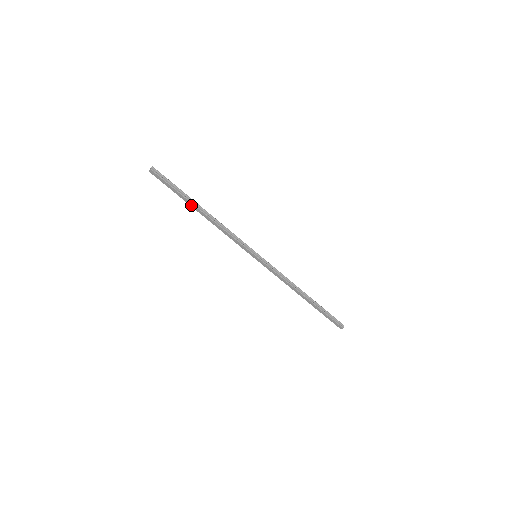
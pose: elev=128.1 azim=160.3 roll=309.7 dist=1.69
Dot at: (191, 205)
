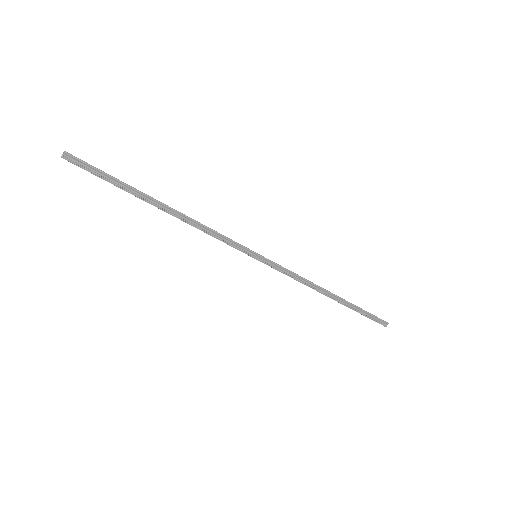
Dot at: (143, 200)
